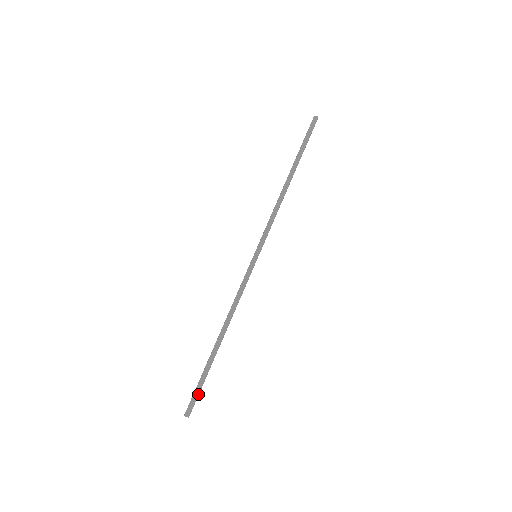
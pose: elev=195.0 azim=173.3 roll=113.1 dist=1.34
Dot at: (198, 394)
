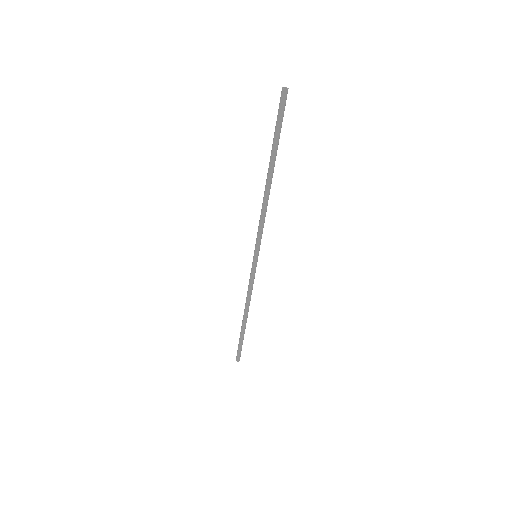
Dot at: (240, 350)
